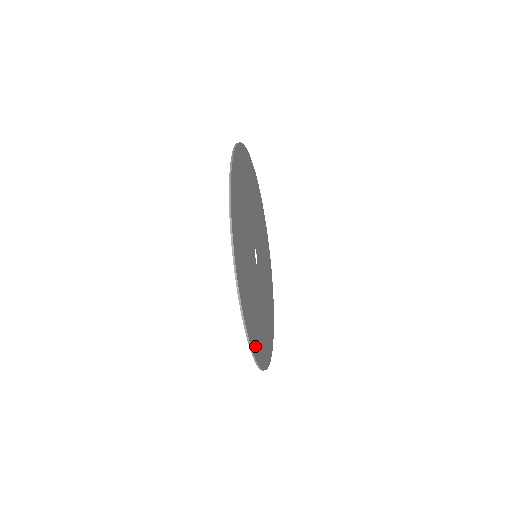
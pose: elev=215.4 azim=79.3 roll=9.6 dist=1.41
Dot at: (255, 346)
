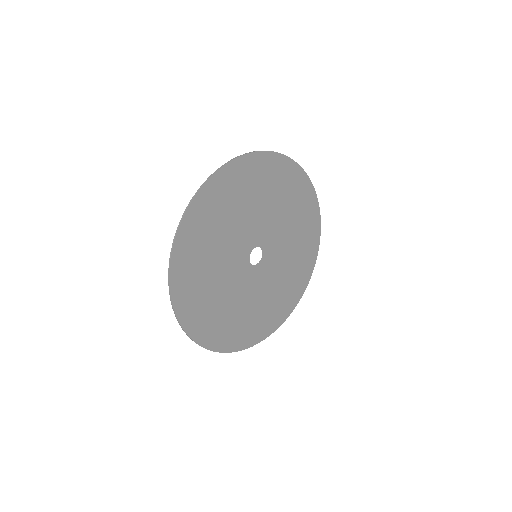
Dot at: (292, 302)
